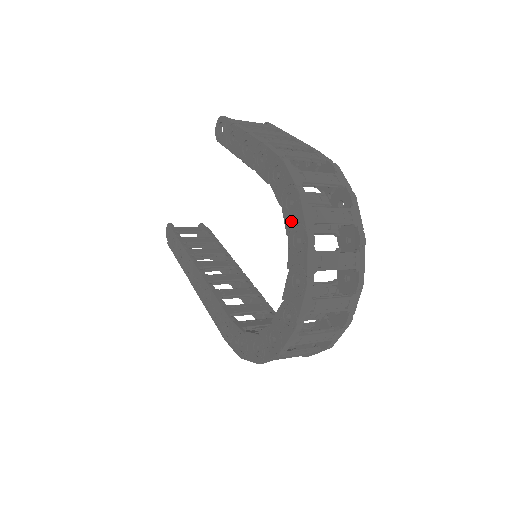
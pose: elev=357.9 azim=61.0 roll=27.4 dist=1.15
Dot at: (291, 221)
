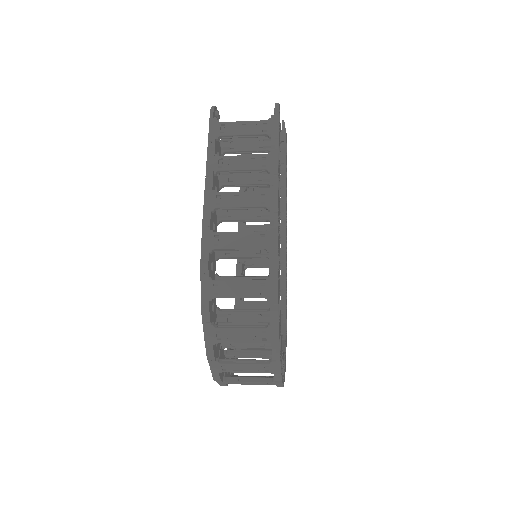
Dot at: occluded
